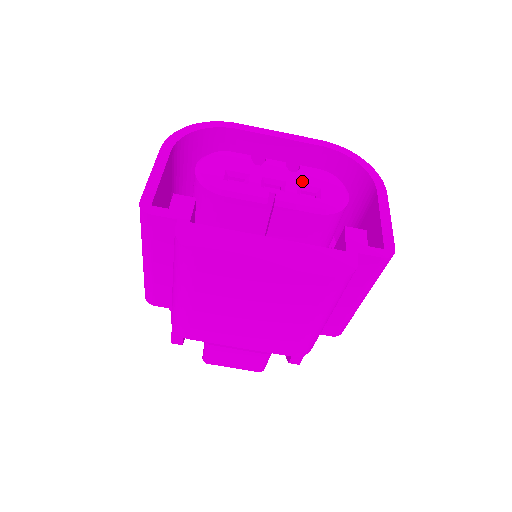
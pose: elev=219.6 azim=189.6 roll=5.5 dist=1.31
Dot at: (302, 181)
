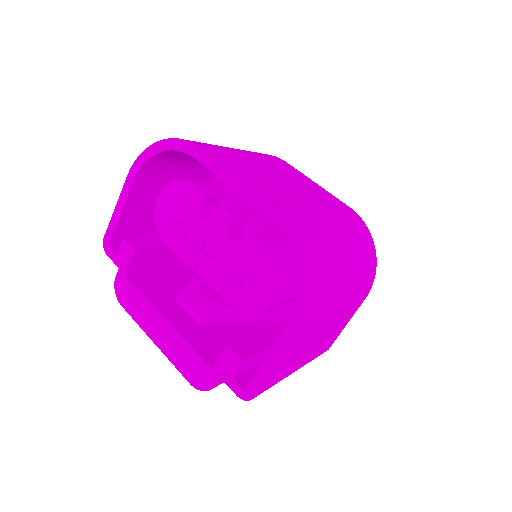
Dot at: (232, 260)
